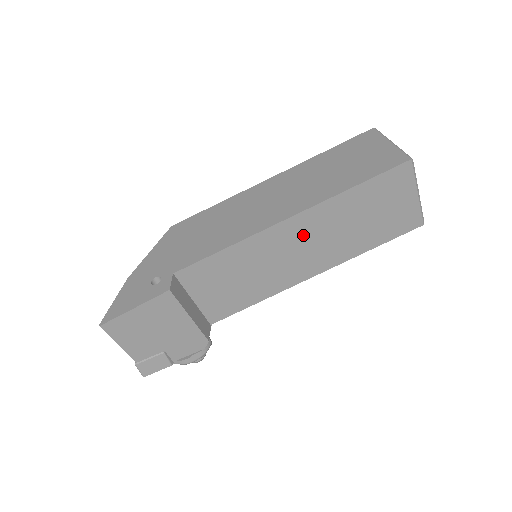
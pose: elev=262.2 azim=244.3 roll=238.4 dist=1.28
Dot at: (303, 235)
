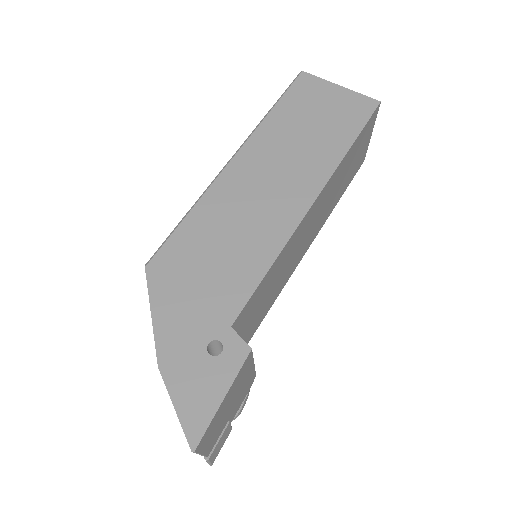
Dot at: (315, 213)
